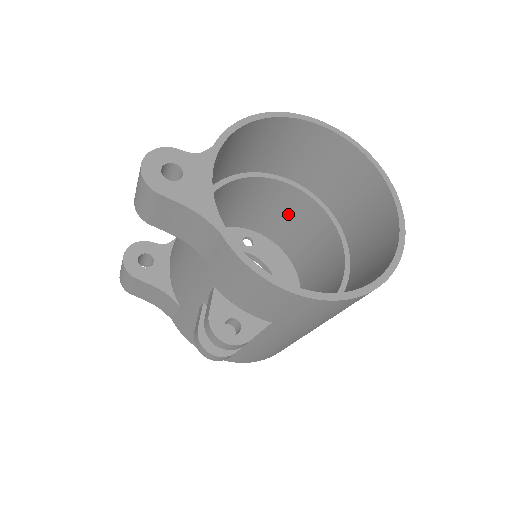
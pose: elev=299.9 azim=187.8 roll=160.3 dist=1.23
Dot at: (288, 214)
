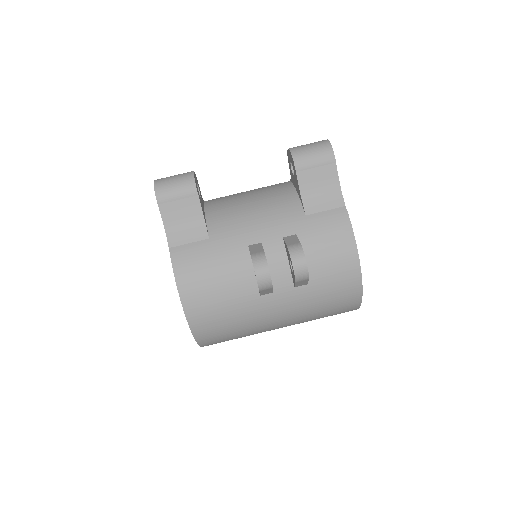
Dot at: occluded
